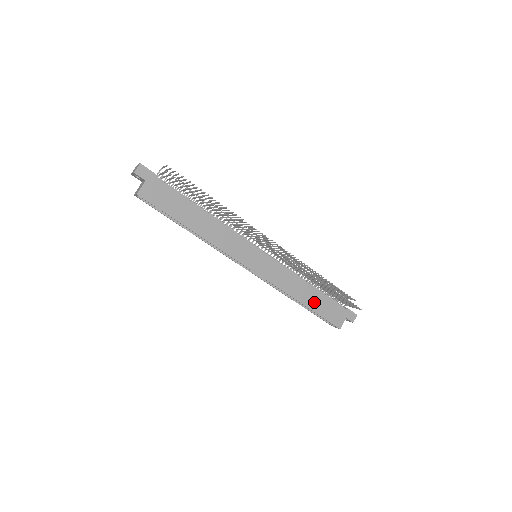
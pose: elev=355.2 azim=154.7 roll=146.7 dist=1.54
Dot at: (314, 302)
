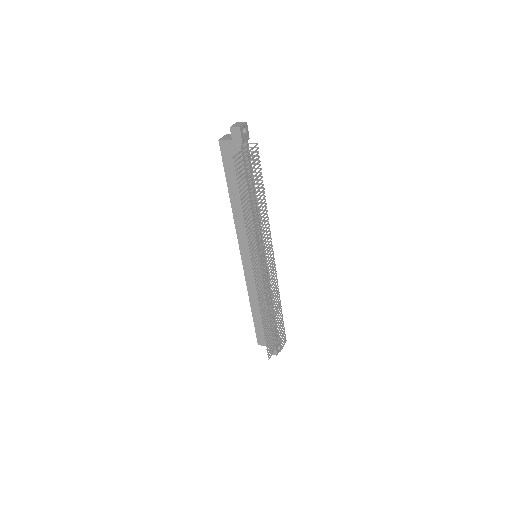
Dot at: (259, 317)
